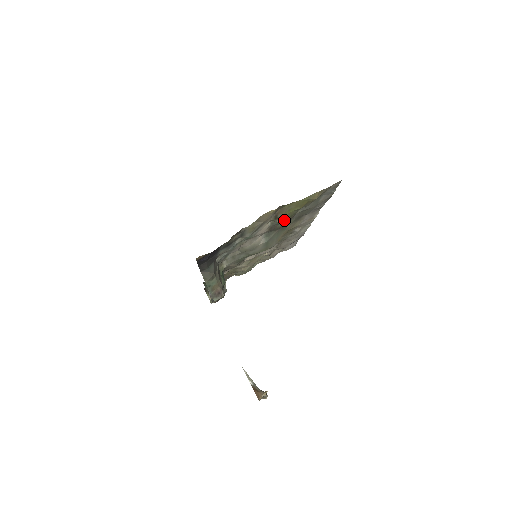
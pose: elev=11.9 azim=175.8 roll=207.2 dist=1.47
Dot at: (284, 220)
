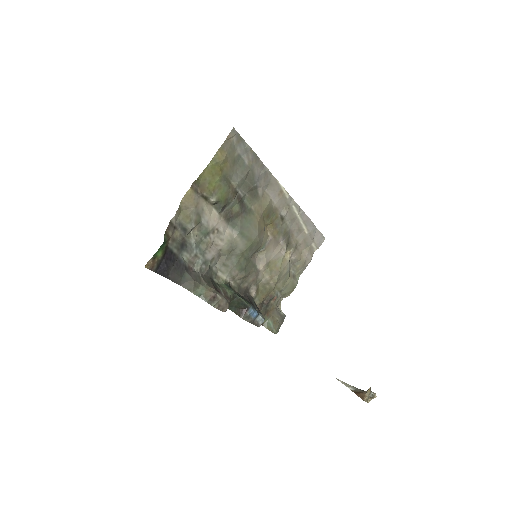
Dot at: (221, 198)
